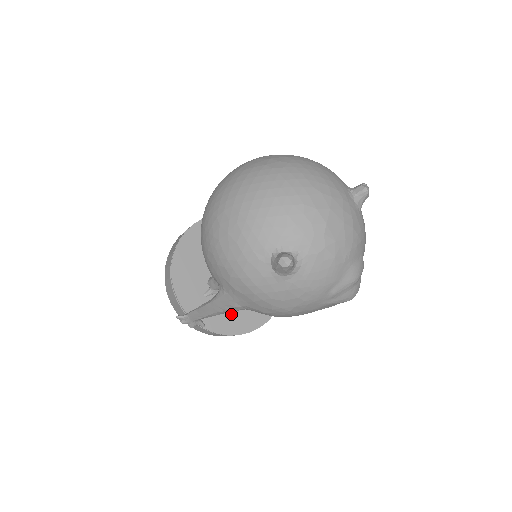
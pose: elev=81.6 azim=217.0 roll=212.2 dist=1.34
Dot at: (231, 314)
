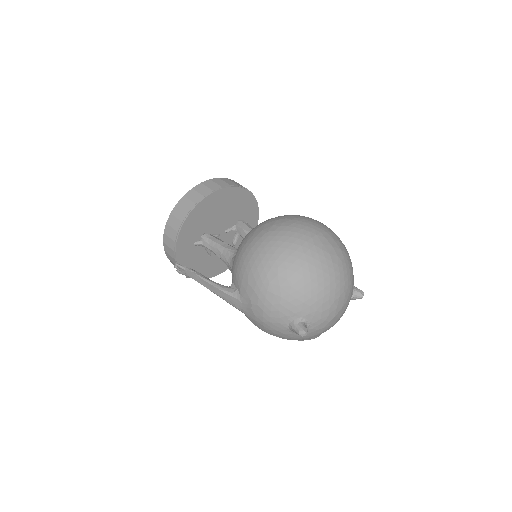
Dot at: (200, 263)
